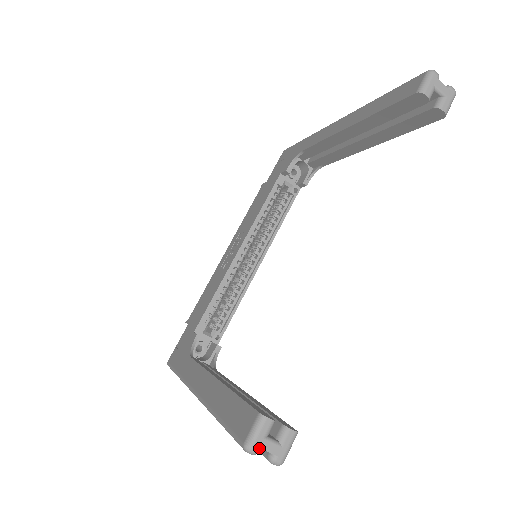
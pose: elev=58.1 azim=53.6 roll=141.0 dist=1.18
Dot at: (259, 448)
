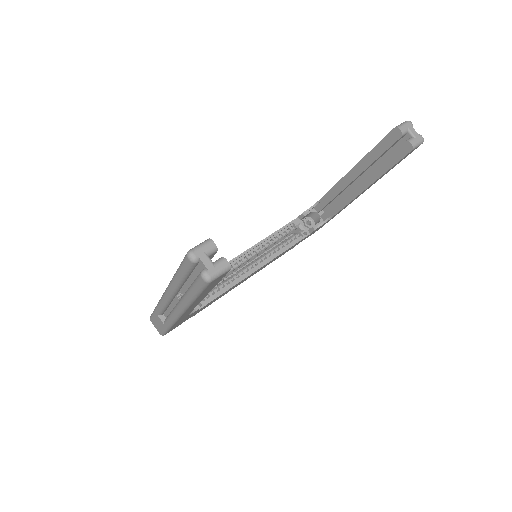
Dot at: (198, 257)
